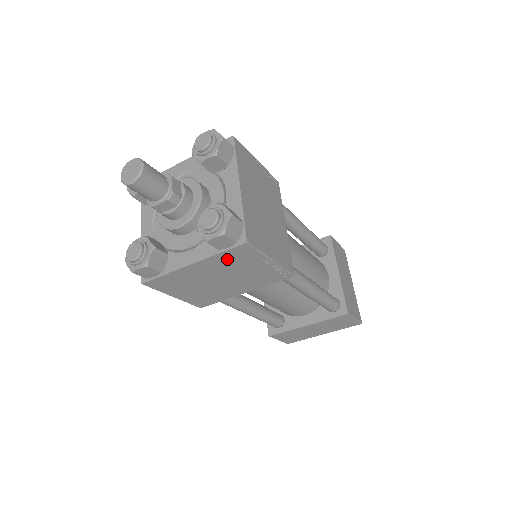
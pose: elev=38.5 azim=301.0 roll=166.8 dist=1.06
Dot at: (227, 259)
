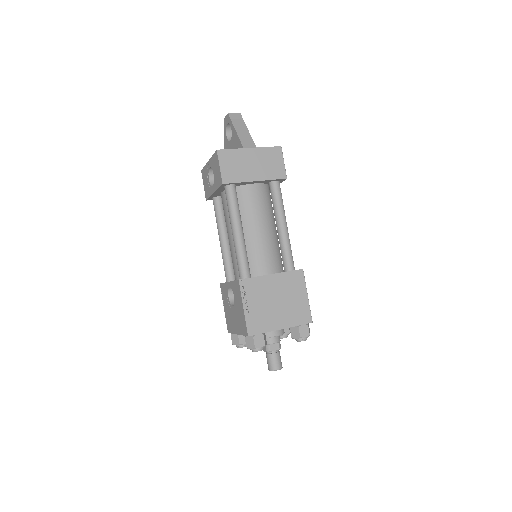
Dot at: occluded
